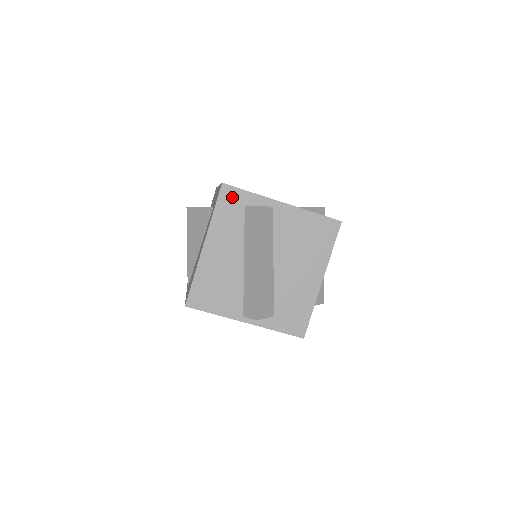
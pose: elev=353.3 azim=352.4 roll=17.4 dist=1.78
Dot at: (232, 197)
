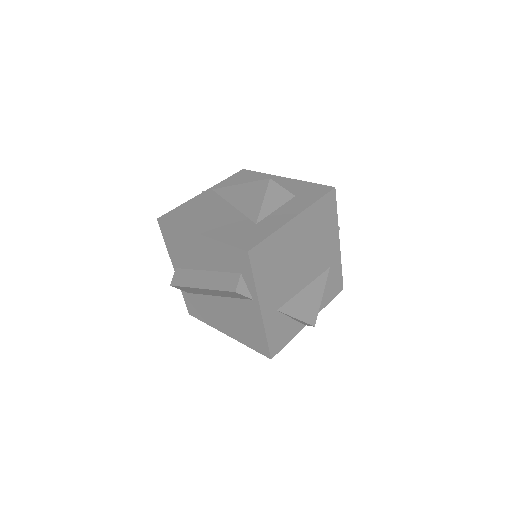
Dot at: (242, 261)
